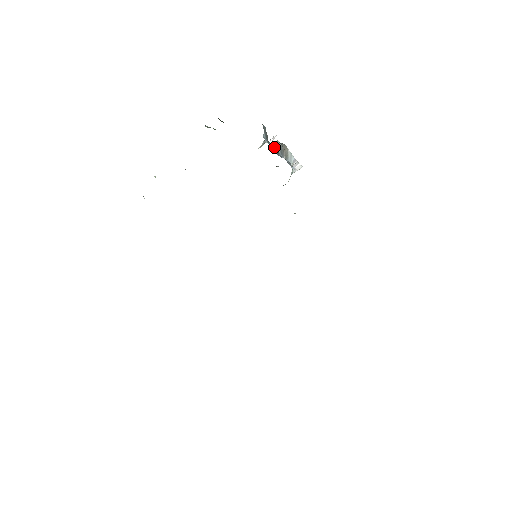
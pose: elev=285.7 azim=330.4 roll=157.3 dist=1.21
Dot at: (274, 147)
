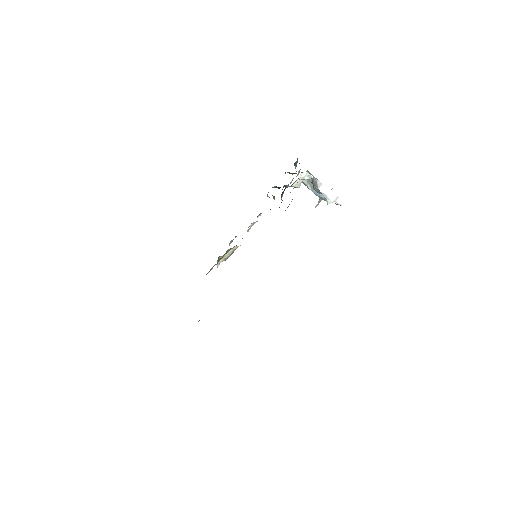
Dot at: (305, 181)
